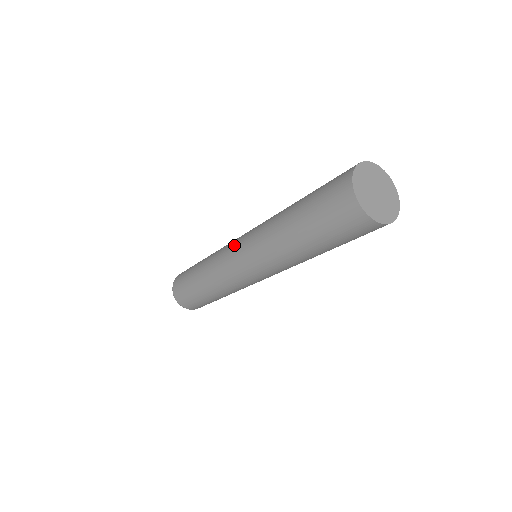
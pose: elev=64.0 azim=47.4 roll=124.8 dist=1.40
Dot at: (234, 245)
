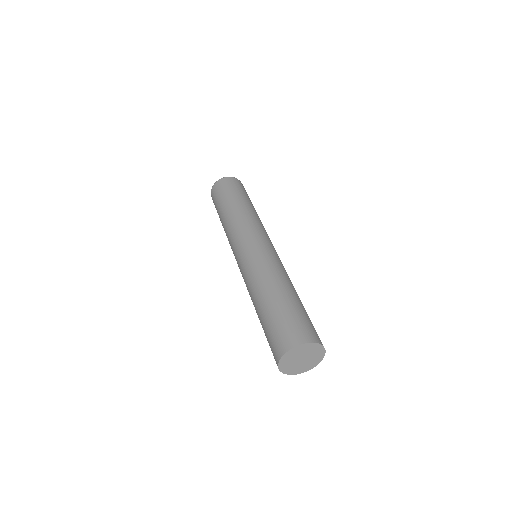
Dot at: (249, 241)
